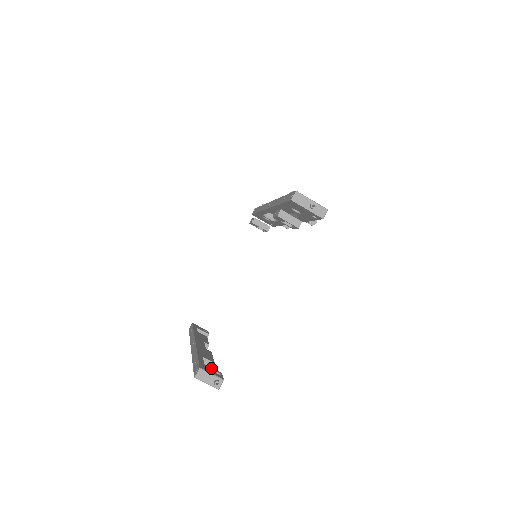
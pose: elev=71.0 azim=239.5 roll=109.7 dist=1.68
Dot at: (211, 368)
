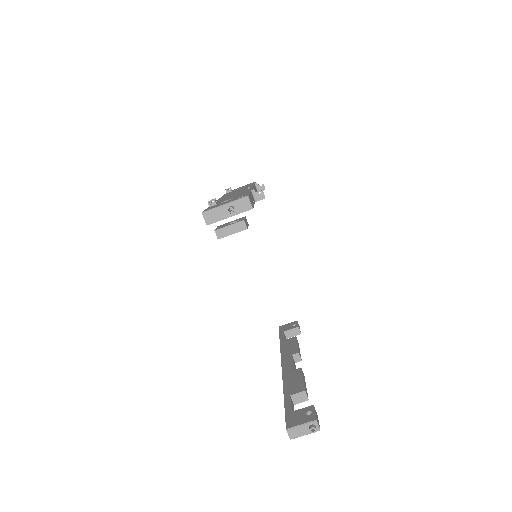
Dot at: (300, 411)
